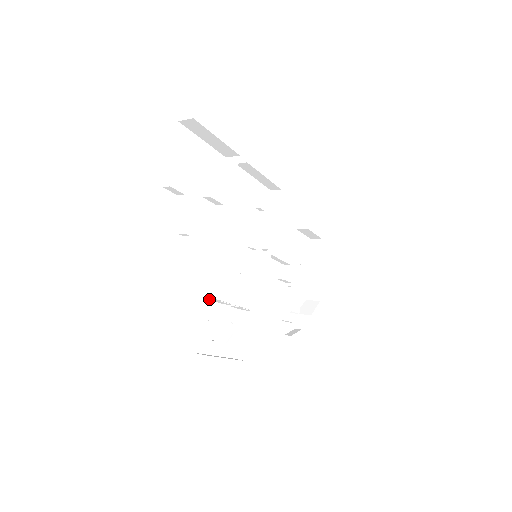
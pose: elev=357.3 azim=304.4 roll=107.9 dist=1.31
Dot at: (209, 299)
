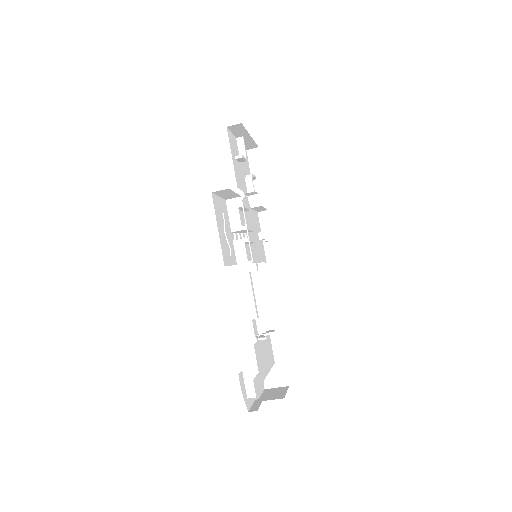
Dot at: (229, 207)
